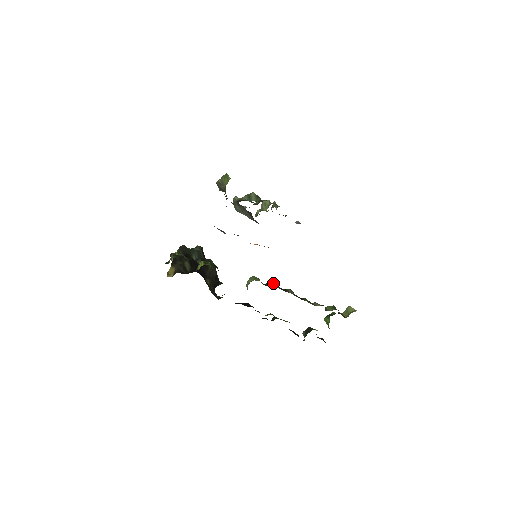
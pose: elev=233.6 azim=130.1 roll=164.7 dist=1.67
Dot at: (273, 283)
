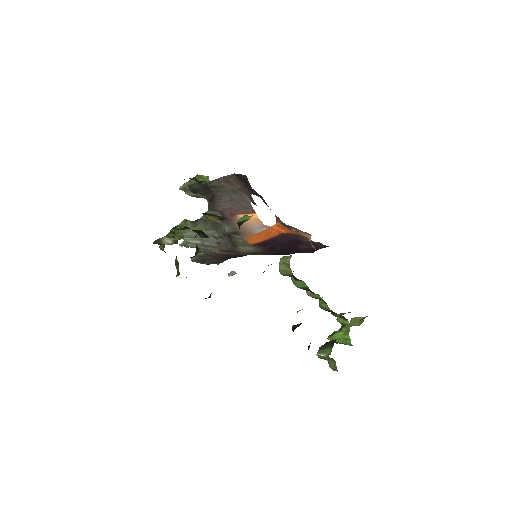
Dot at: occluded
